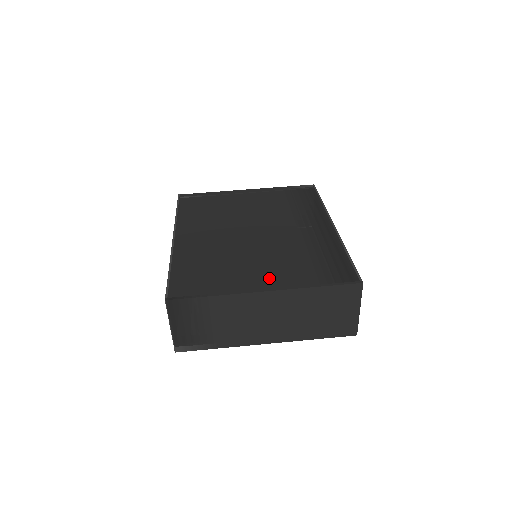
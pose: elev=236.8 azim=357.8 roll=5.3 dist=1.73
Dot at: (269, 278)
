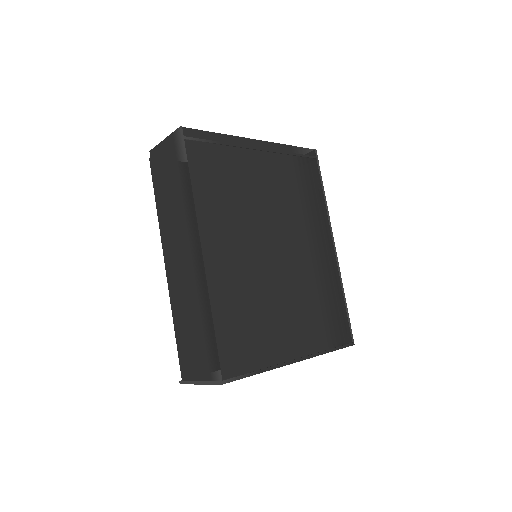
Dot at: (297, 339)
